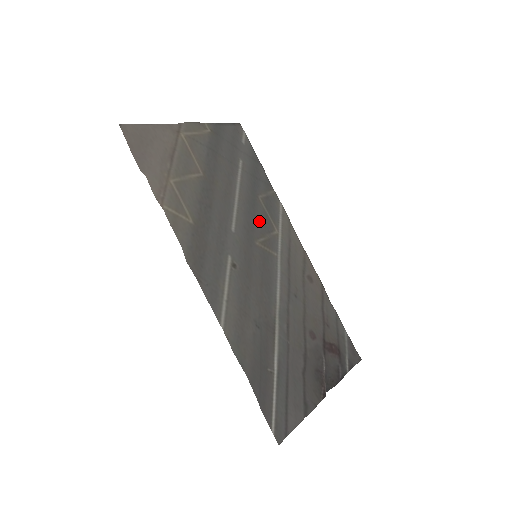
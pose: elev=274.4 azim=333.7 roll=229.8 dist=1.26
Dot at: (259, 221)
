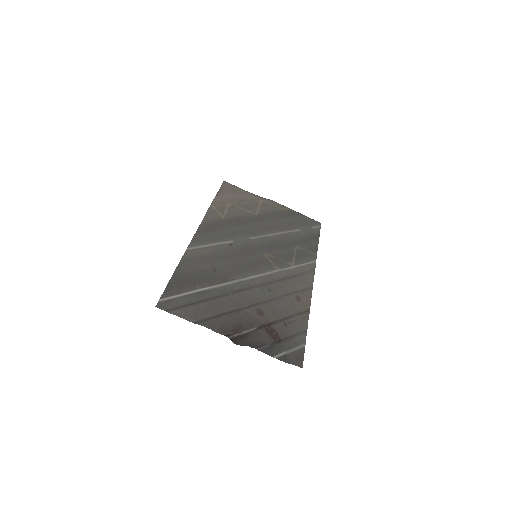
Dot at: (281, 252)
